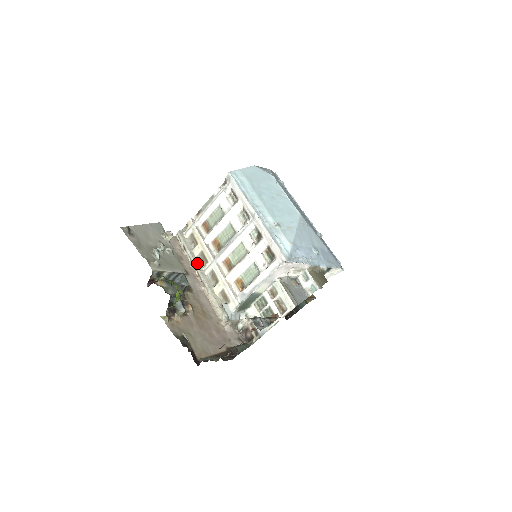
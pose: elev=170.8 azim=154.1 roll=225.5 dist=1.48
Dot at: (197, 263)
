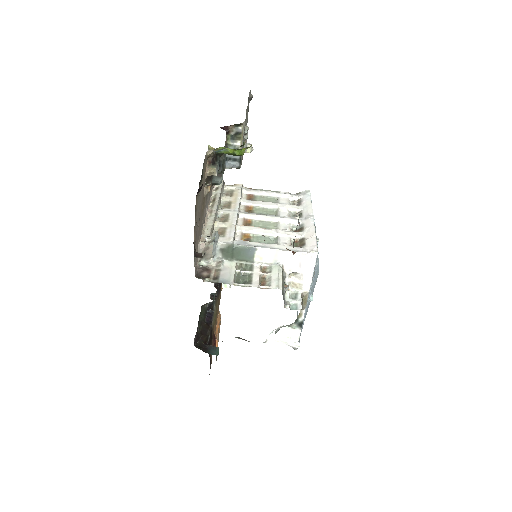
Dot at: (219, 201)
